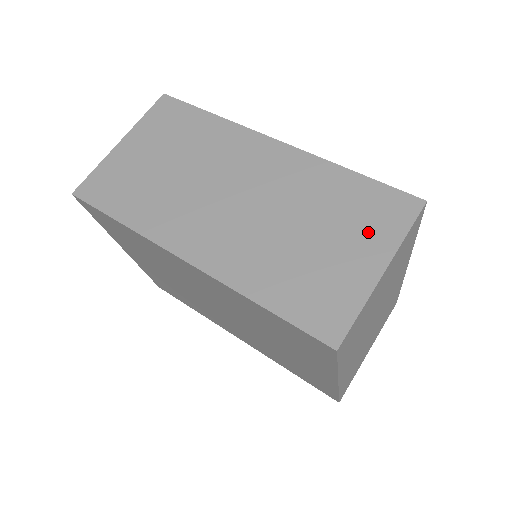
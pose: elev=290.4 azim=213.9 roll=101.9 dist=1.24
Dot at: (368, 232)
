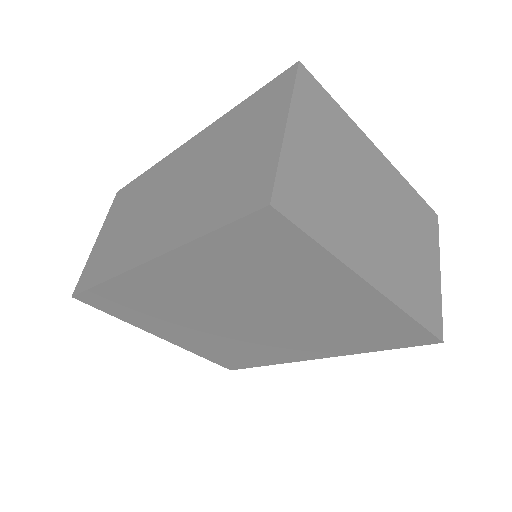
Dot at: (264, 118)
